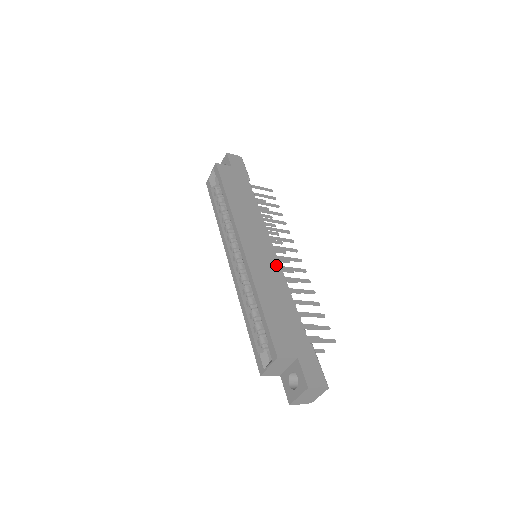
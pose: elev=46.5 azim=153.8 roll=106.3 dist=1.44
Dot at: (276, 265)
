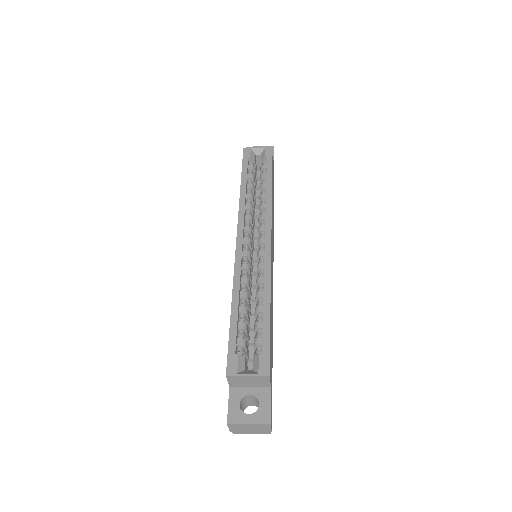
Dot at: occluded
